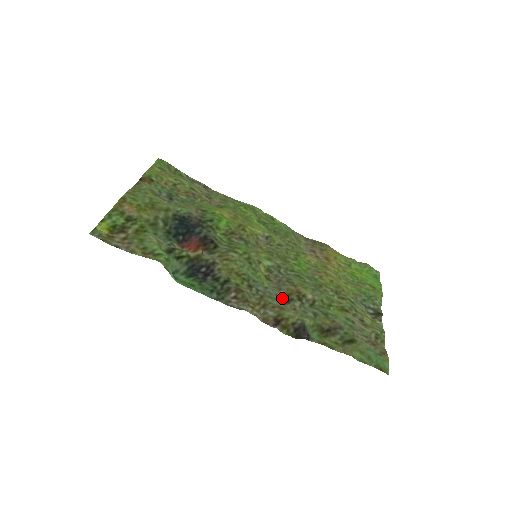
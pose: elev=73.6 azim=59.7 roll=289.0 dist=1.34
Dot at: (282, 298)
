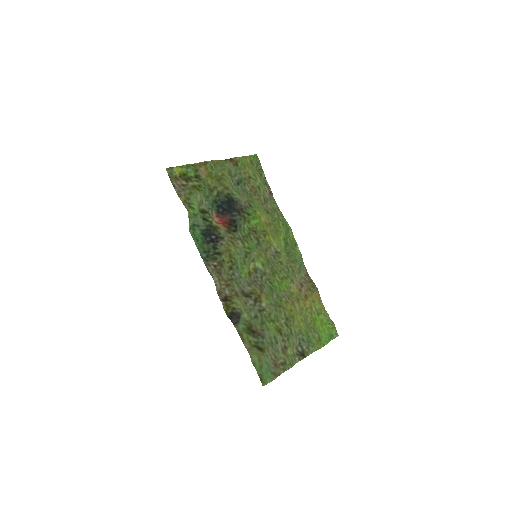
Dot at: (245, 291)
